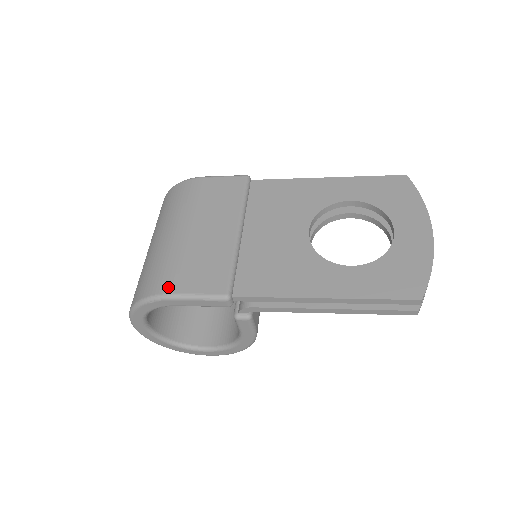
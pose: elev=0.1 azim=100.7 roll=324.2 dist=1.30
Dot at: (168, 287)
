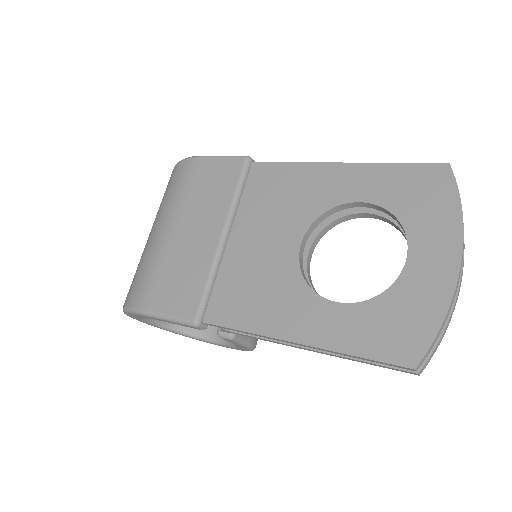
Dot at: (144, 301)
